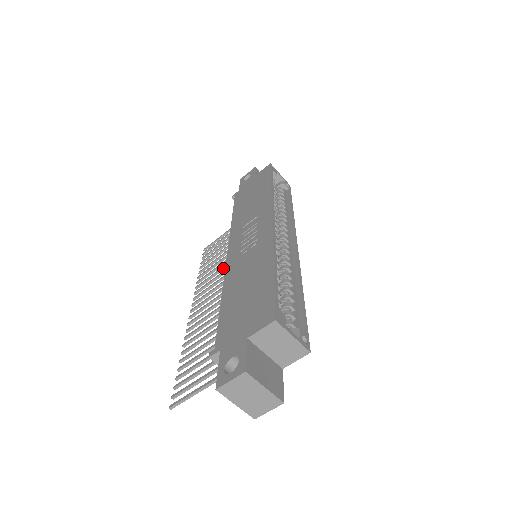
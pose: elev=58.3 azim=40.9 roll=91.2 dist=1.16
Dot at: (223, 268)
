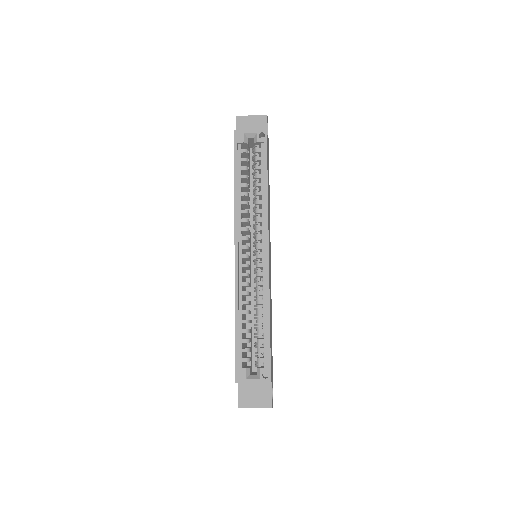
Dot at: occluded
